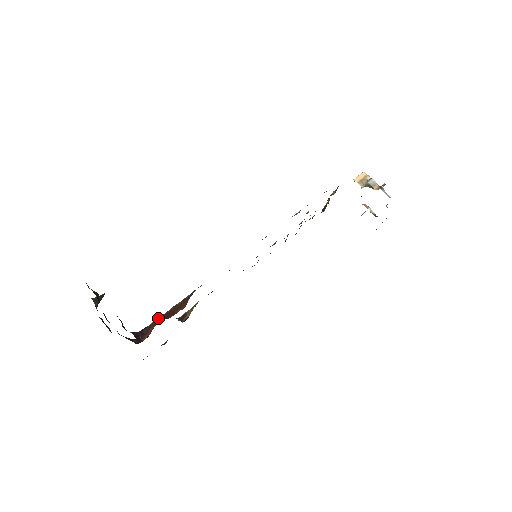
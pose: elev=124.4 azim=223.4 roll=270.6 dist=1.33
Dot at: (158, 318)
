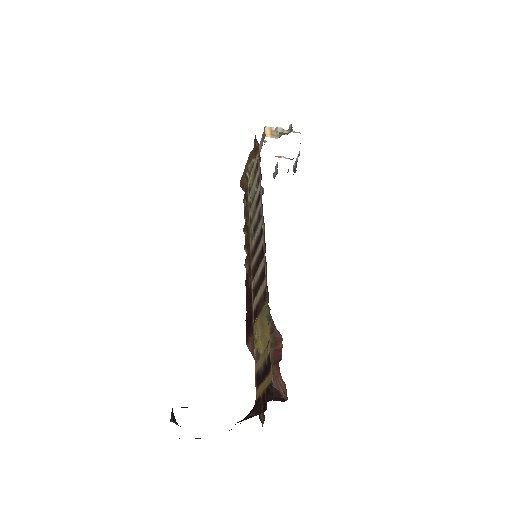
Dot at: (272, 367)
